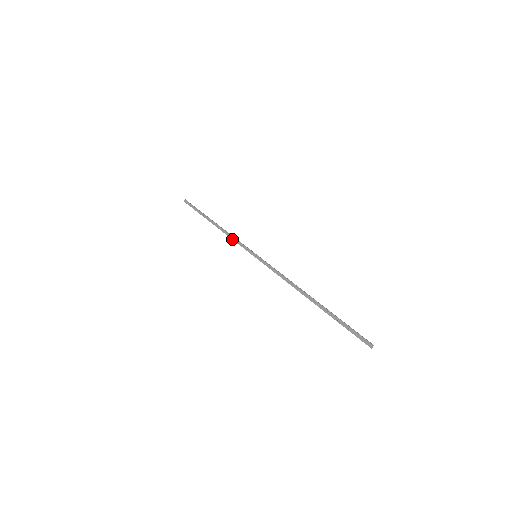
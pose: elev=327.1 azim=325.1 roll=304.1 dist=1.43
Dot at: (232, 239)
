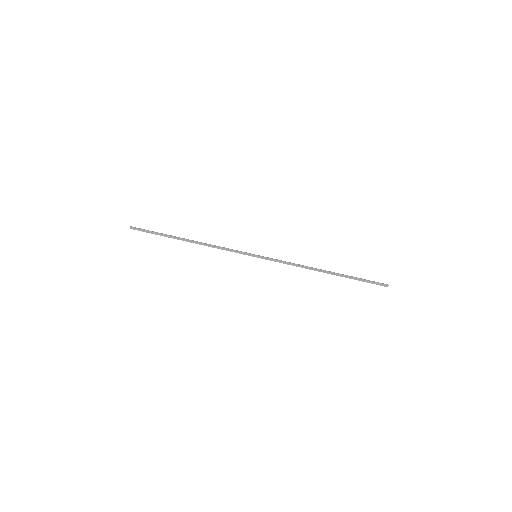
Dot at: occluded
